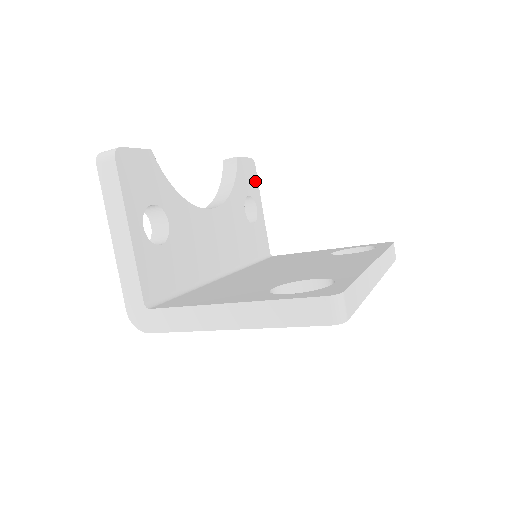
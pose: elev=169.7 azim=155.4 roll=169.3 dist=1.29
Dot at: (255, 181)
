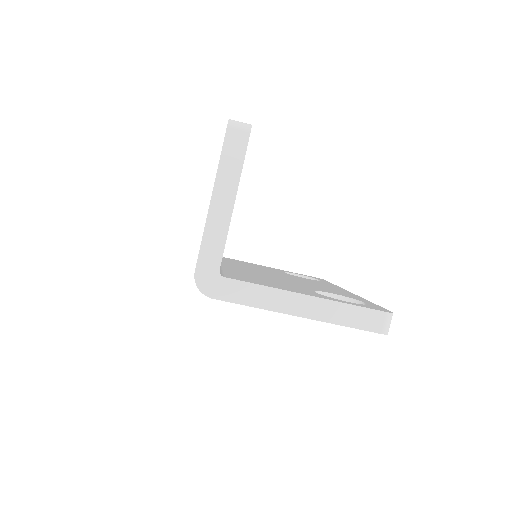
Dot at: occluded
